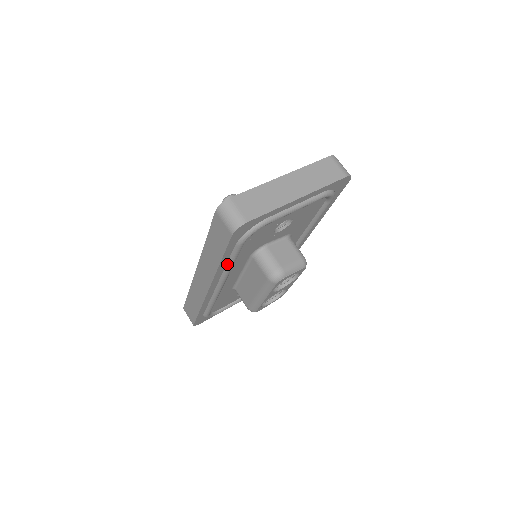
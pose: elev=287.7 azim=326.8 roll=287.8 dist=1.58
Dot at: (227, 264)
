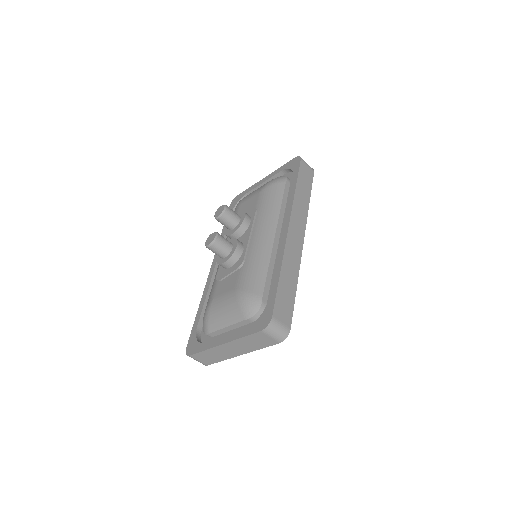
Dot at: occluded
